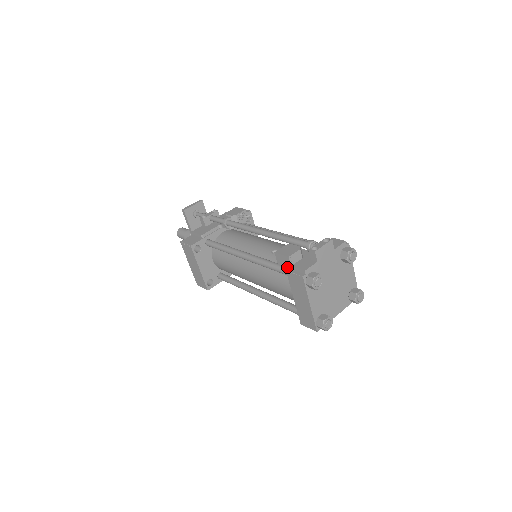
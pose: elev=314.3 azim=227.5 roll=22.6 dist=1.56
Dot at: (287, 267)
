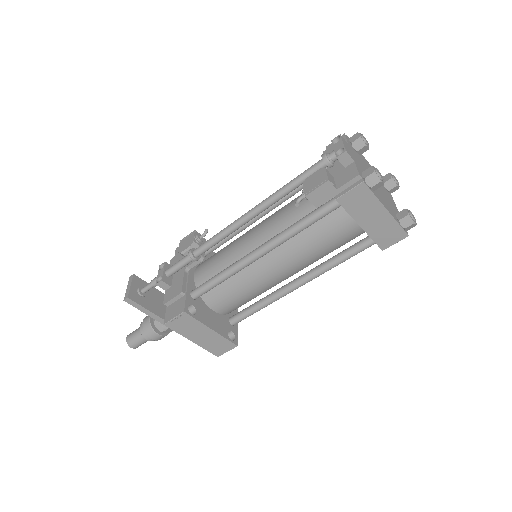
Dot at: (331, 197)
